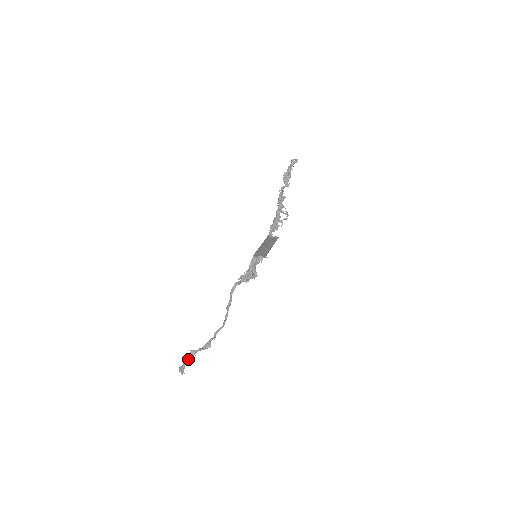
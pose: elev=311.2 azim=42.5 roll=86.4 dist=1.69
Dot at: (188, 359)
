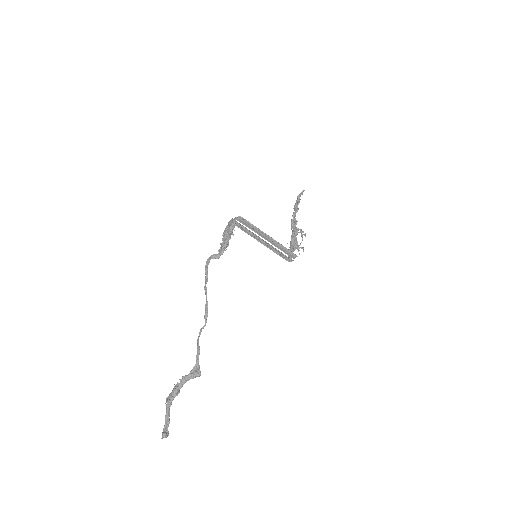
Dot at: (169, 401)
